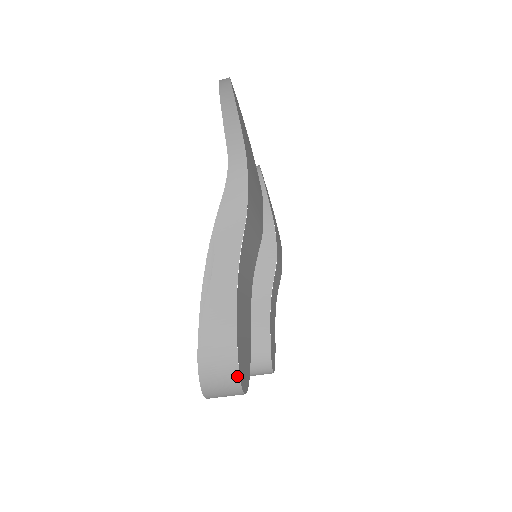
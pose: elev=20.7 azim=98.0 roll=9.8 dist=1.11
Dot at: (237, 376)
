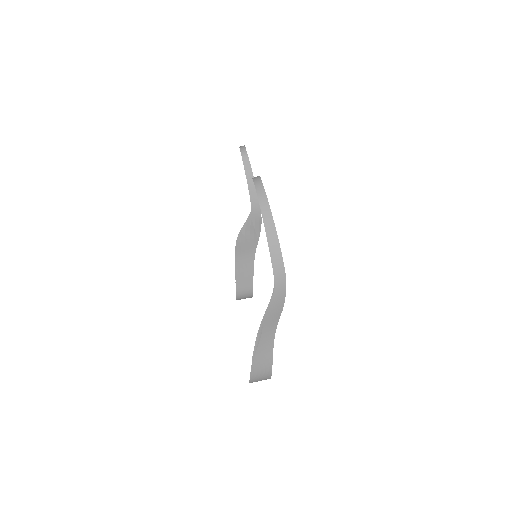
Dot at: (270, 378)
